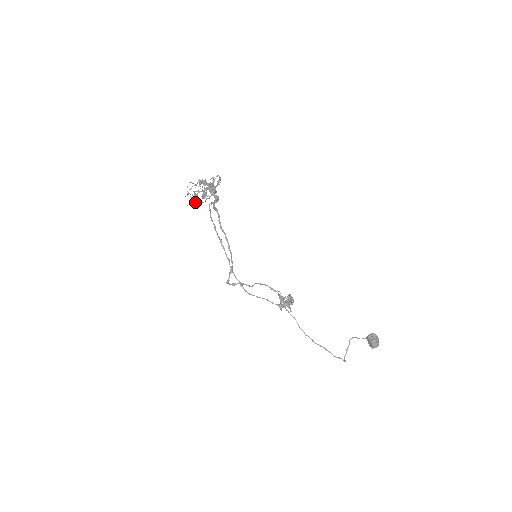
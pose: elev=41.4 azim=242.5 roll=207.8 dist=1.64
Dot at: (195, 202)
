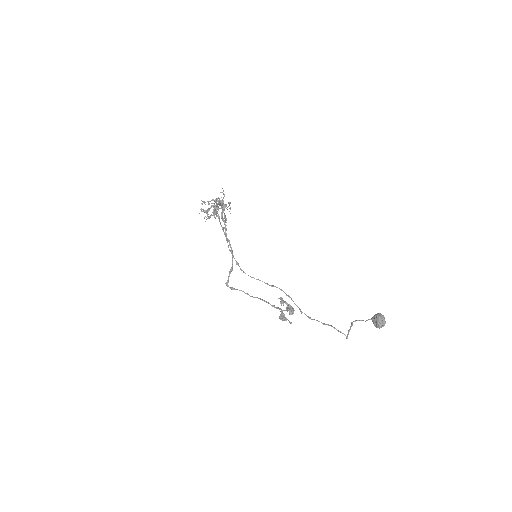
Dot at: occluded
